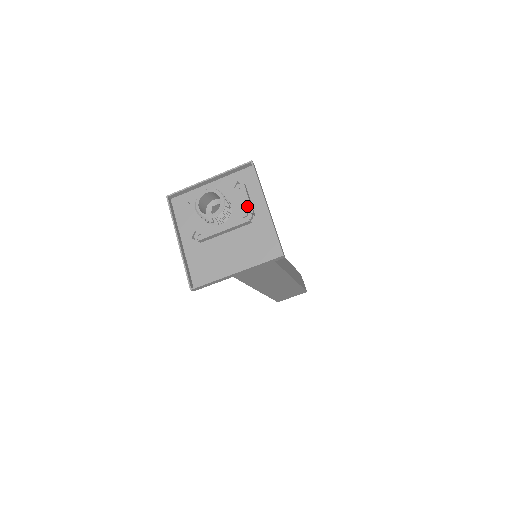
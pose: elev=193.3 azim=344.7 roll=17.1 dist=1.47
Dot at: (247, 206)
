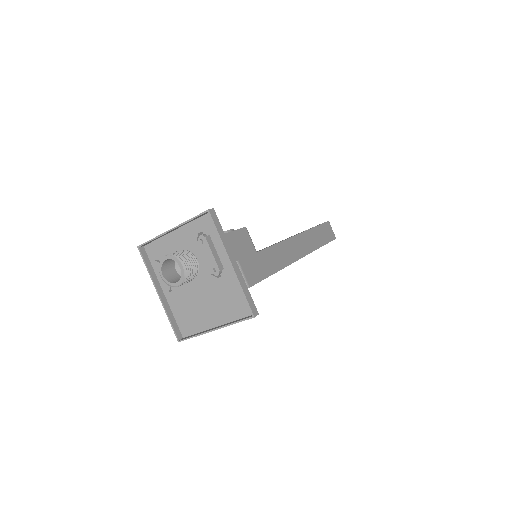
Dot at: (212, 262)
